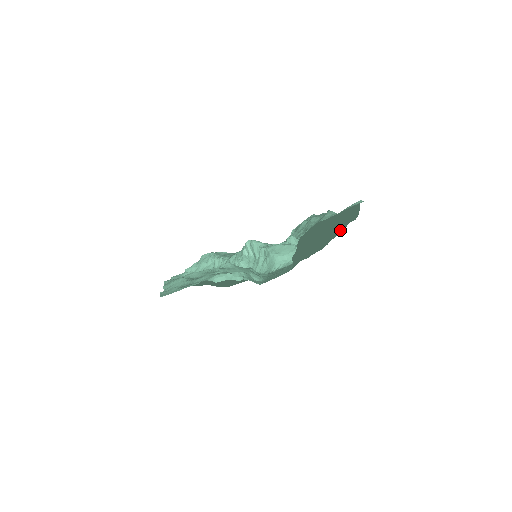
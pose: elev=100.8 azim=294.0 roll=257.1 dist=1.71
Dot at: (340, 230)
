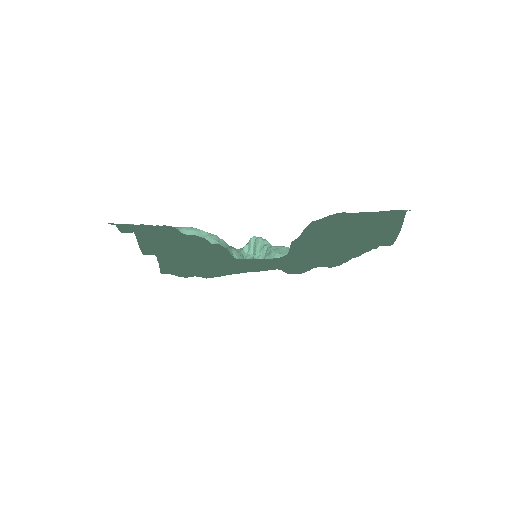
Dot at: (368, 248)
